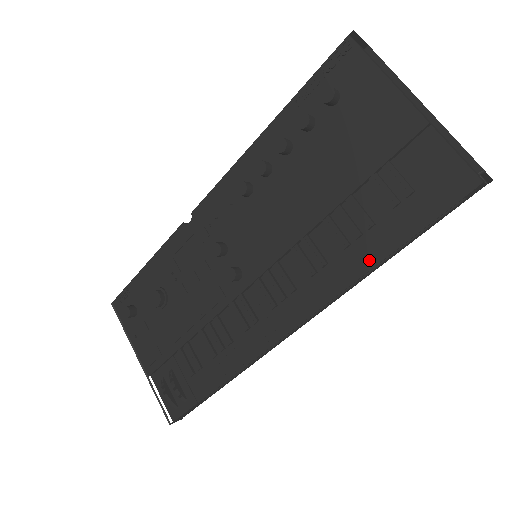
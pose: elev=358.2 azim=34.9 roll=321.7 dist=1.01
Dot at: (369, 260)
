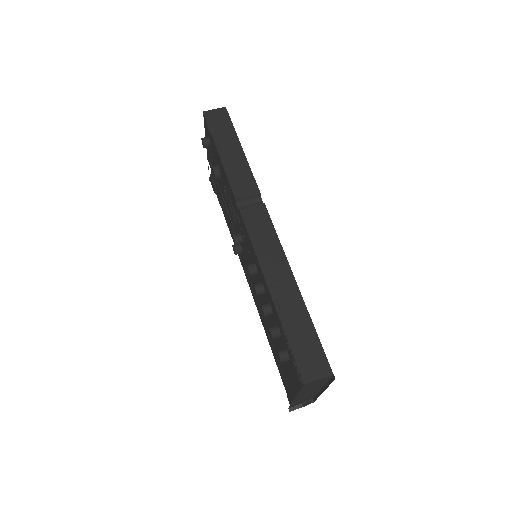
Dot at: (267, 337)
